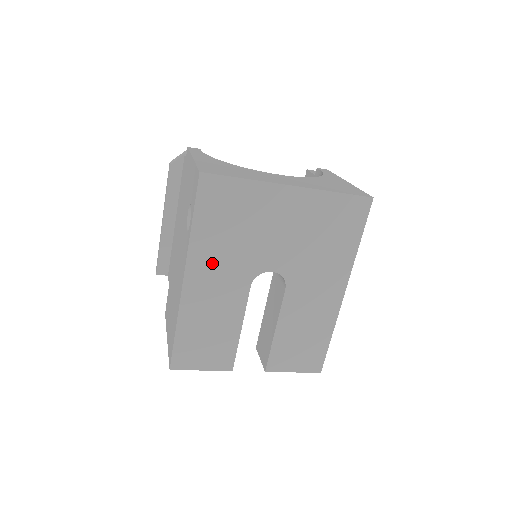
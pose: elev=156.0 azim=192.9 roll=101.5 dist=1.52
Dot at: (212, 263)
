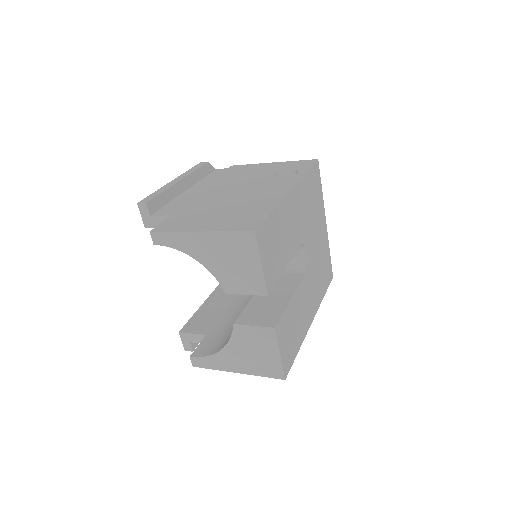
Dot at: (301, 203)
